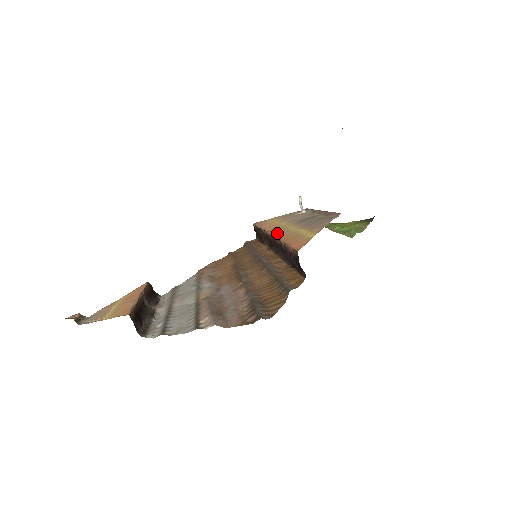
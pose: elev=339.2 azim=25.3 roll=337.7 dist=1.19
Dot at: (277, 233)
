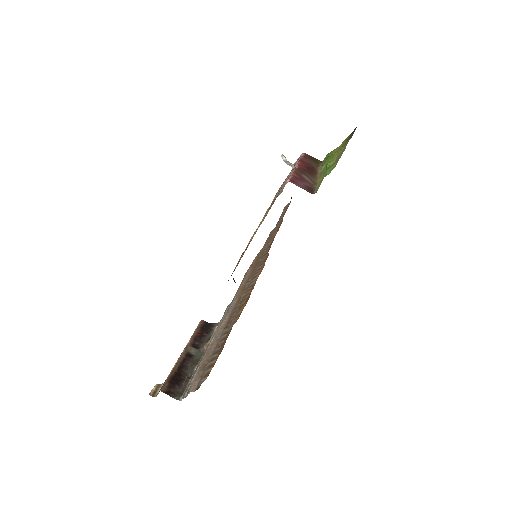
Dot at: (256, 229)
